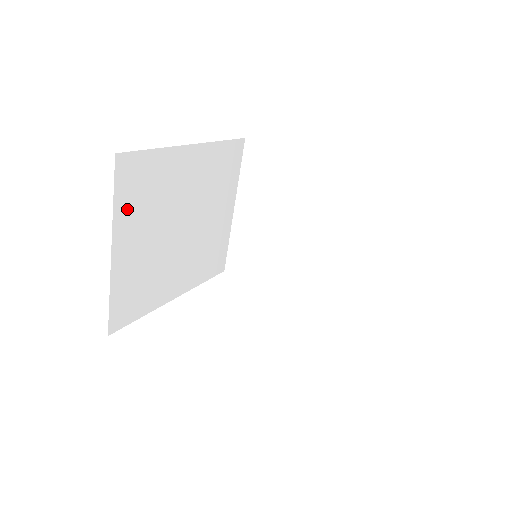
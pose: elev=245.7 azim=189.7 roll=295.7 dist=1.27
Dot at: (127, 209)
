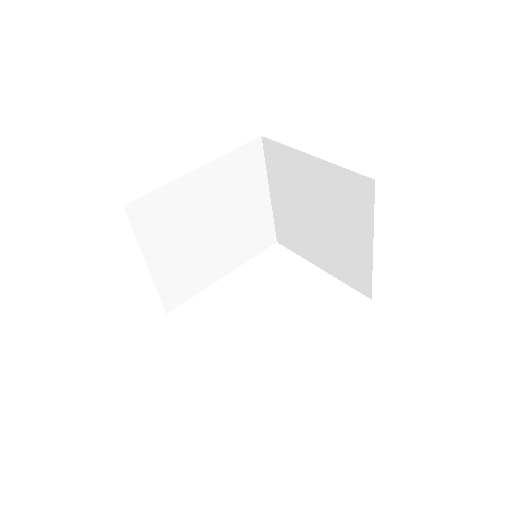
Dot at: (150, 235)
